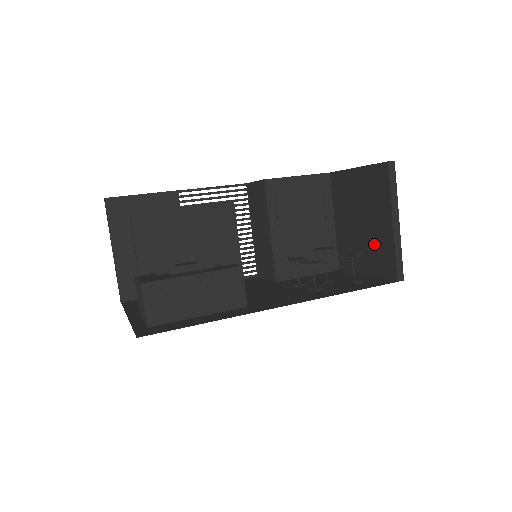
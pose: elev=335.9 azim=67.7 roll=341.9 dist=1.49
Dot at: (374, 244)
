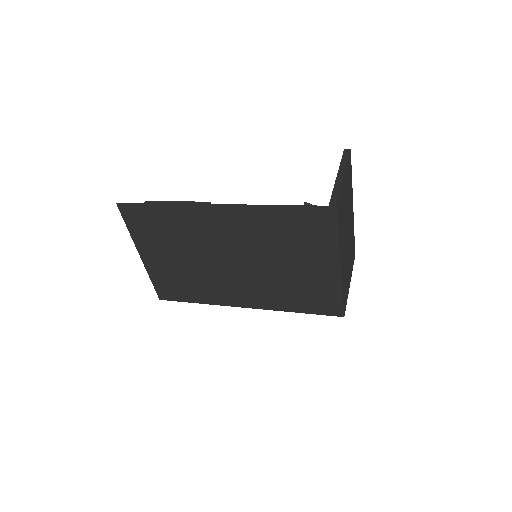
Dot at: occluded
